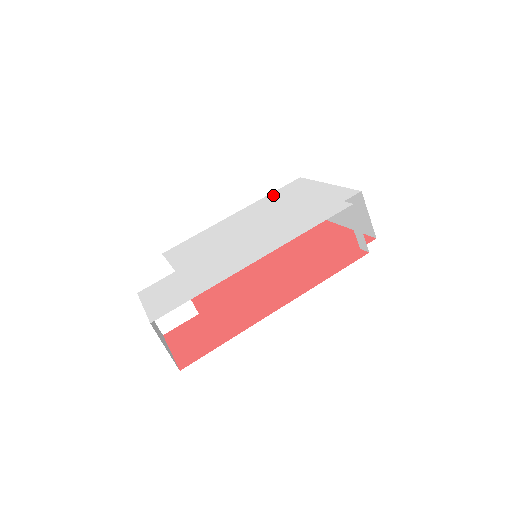
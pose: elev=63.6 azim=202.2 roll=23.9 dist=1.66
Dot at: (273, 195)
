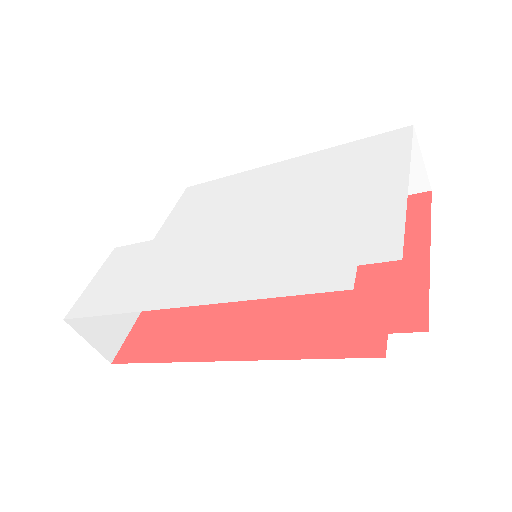
Dot at: (345, 150)
